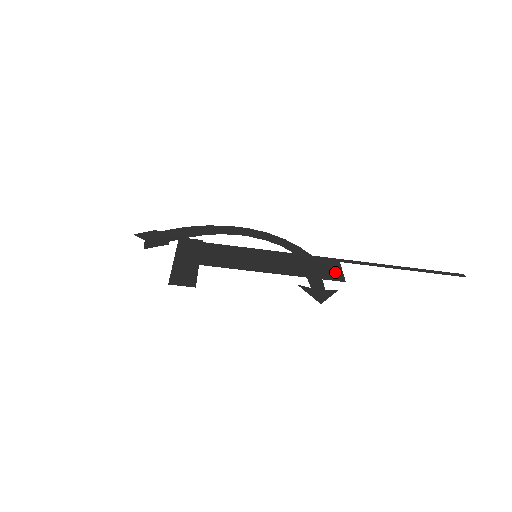
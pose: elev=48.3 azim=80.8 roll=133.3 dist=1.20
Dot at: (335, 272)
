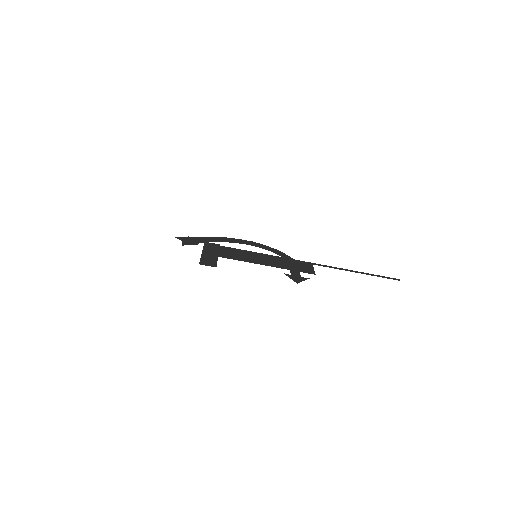
Dot at: (309, 269)
